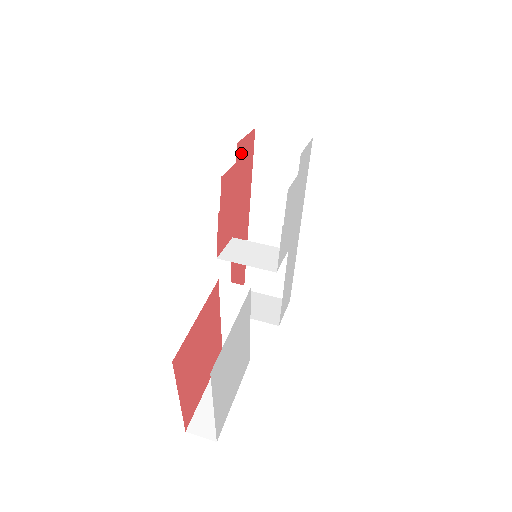
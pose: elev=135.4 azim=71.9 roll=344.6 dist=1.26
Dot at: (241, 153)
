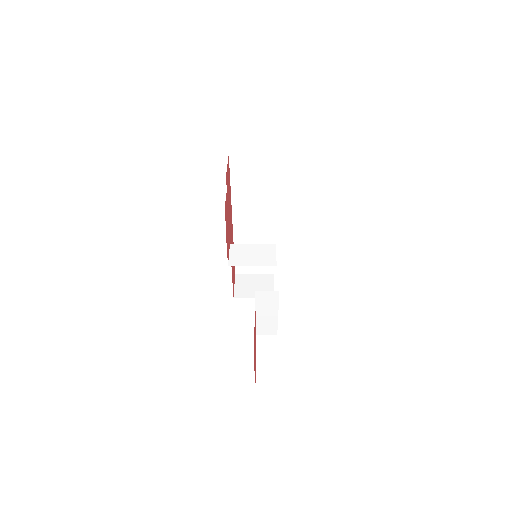
Dot at: (227, 180)
